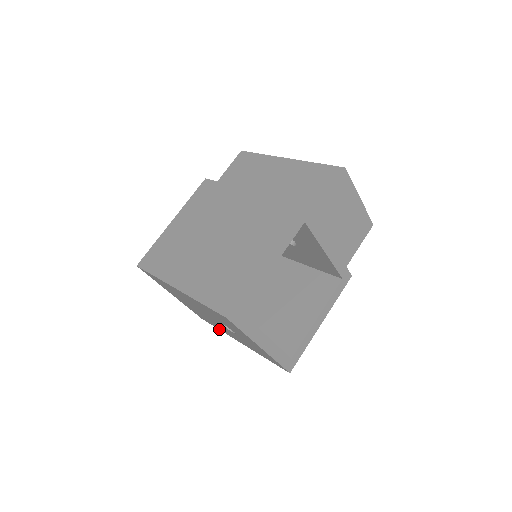
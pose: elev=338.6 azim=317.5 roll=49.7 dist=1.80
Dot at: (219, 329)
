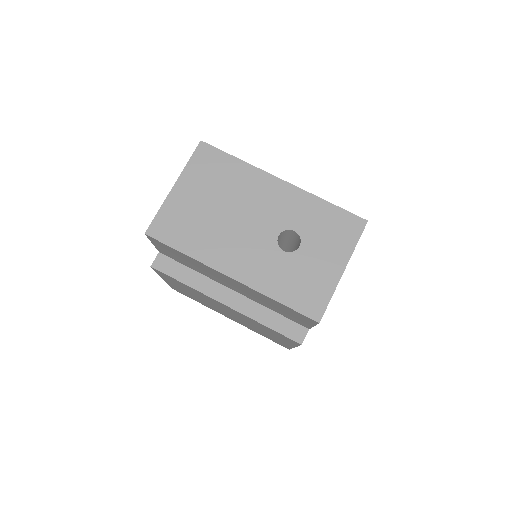
Dot at: occluded
